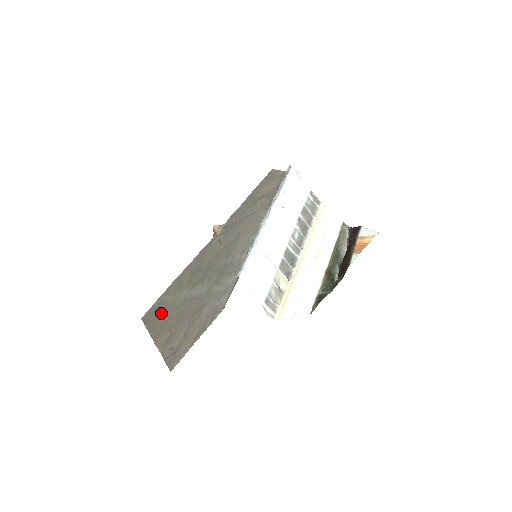
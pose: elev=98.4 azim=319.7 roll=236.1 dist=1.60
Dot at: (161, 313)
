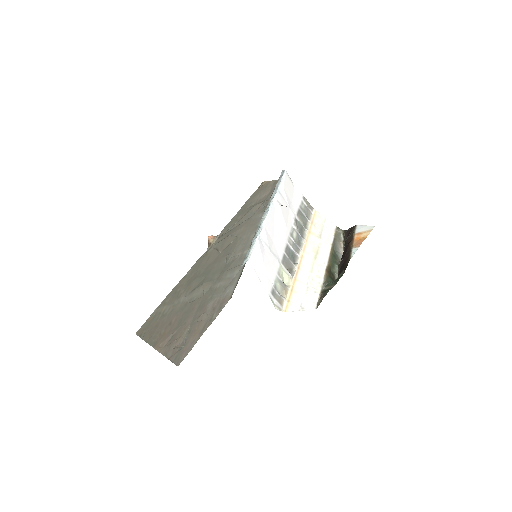
Dot at: (158, 322)
